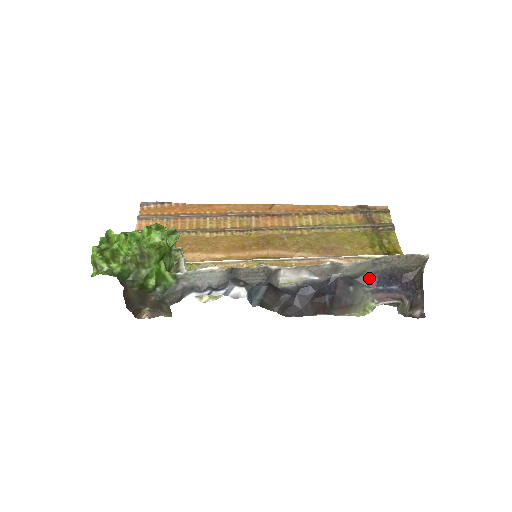
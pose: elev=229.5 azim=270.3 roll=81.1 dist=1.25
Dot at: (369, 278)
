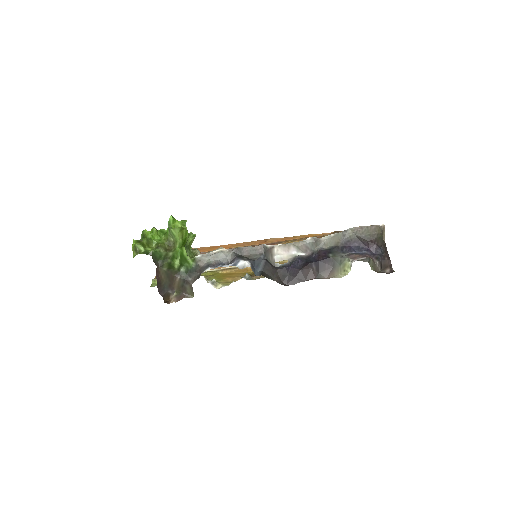
Dot at: (343, 247)
